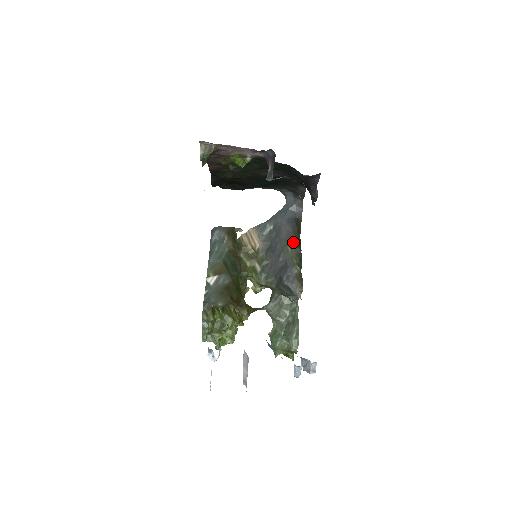
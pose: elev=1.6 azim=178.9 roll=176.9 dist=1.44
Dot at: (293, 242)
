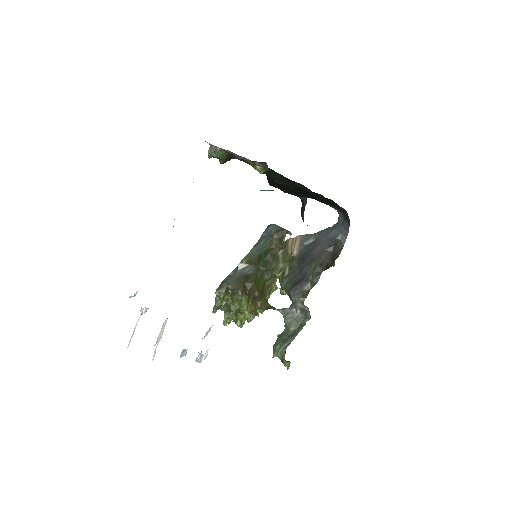
Dot at: (320, 260)
